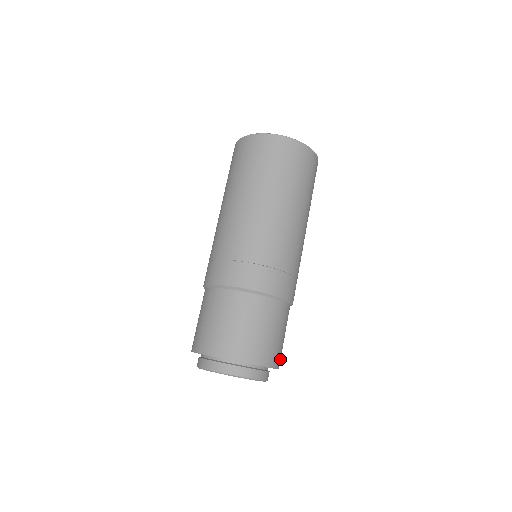
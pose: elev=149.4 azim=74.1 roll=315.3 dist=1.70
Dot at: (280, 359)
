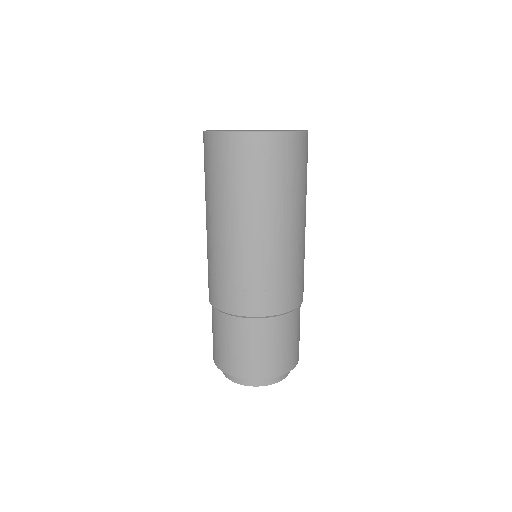
Dot at: (283, 365)
